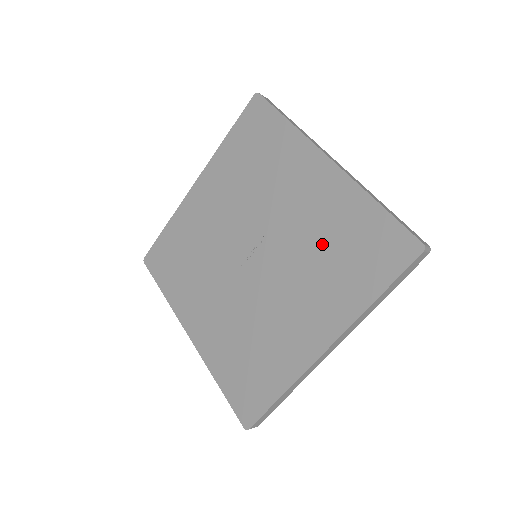
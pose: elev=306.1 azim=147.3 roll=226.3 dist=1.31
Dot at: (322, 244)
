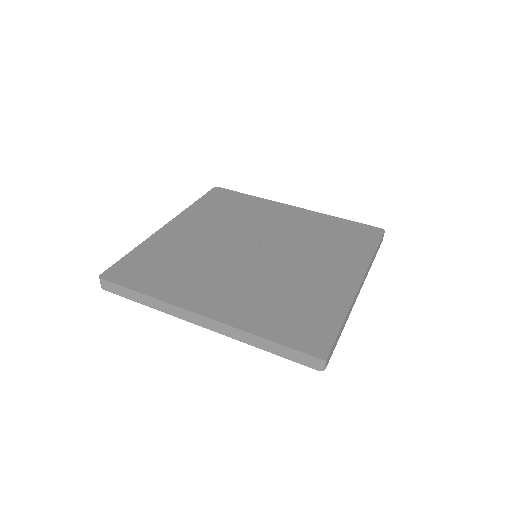
Dot at: (317, 237)
